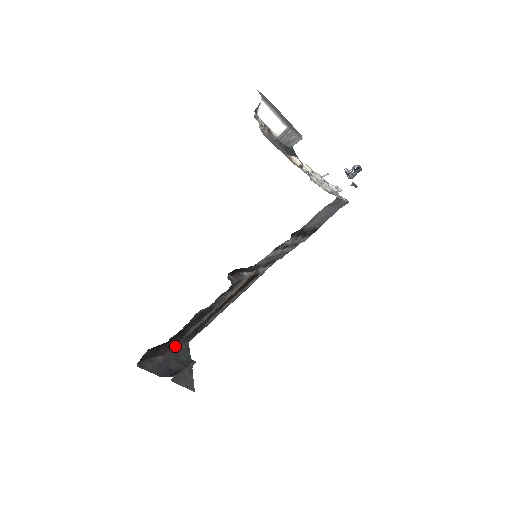
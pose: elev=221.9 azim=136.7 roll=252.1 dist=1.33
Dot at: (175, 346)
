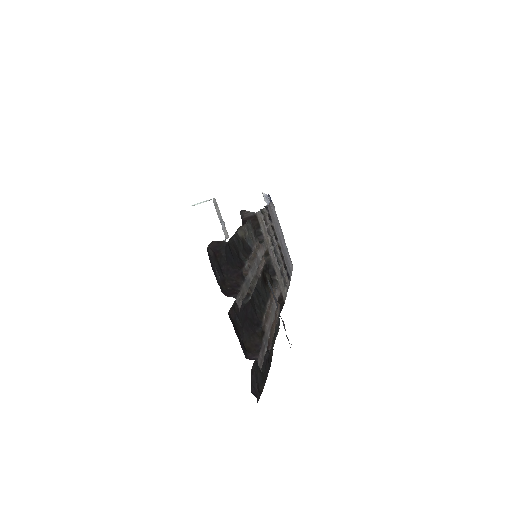
Dot at: (242, 292)
